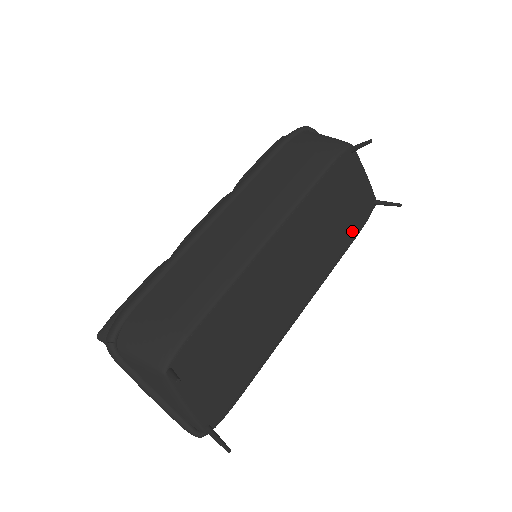
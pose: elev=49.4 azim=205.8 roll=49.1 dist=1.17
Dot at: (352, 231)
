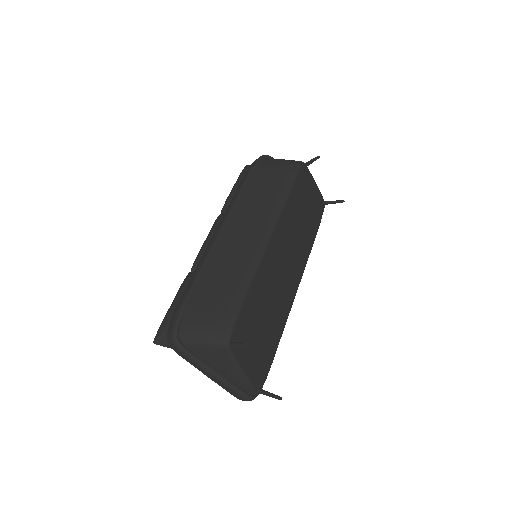
Dot at: (315, 226)
